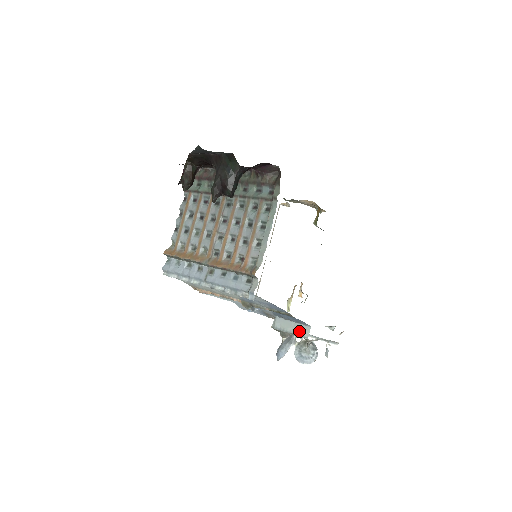
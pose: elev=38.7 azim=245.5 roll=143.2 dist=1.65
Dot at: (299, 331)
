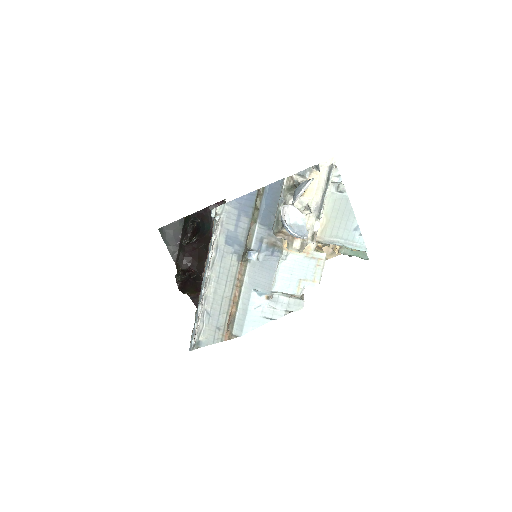
Dot at: (281, 192)
